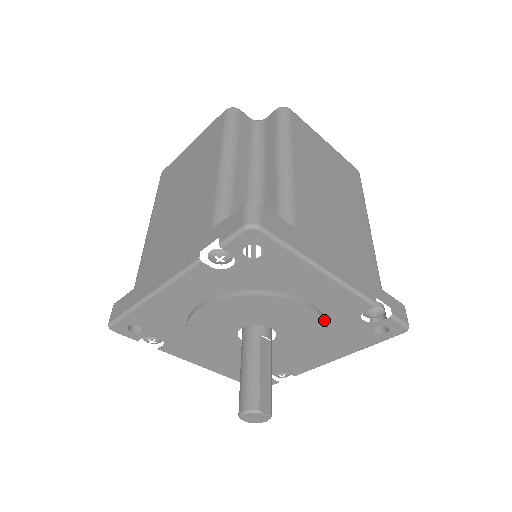
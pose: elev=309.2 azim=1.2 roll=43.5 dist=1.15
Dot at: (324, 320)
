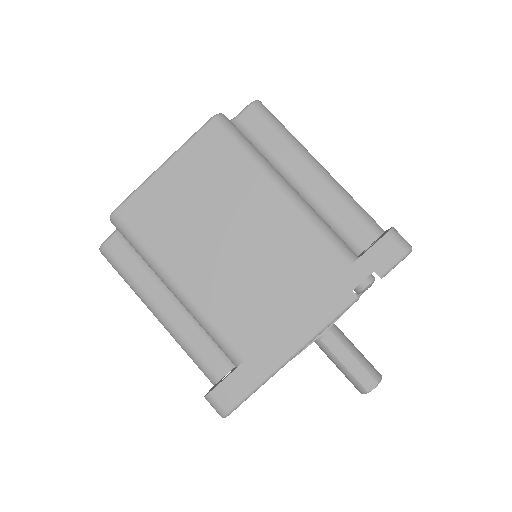
Dot at: occluded
